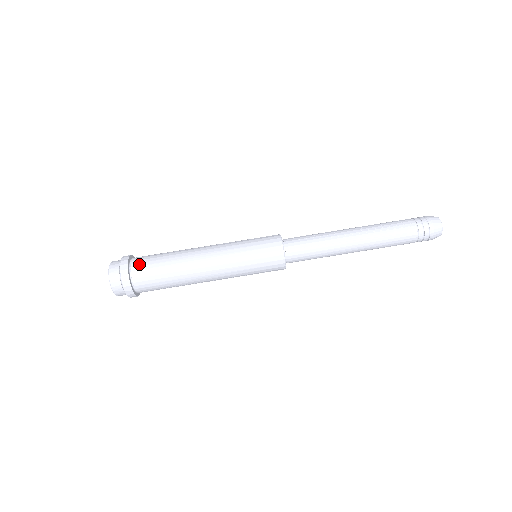
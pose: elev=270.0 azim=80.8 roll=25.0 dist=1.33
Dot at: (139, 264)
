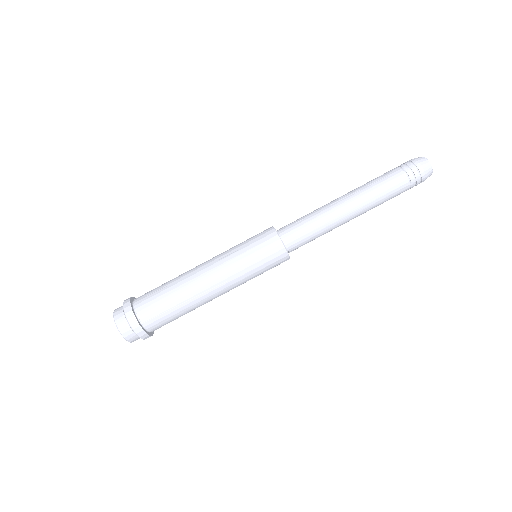
Dot at: (142, 295)
